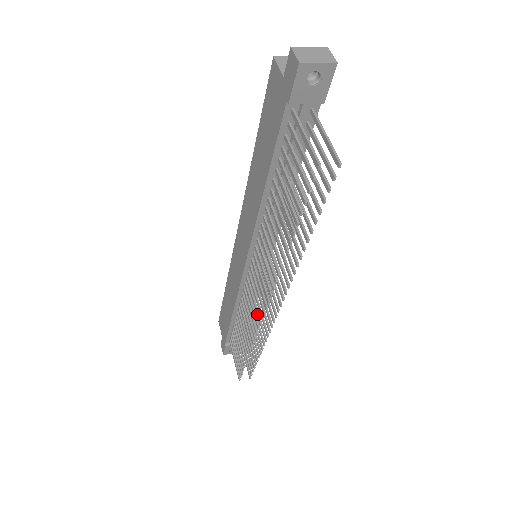
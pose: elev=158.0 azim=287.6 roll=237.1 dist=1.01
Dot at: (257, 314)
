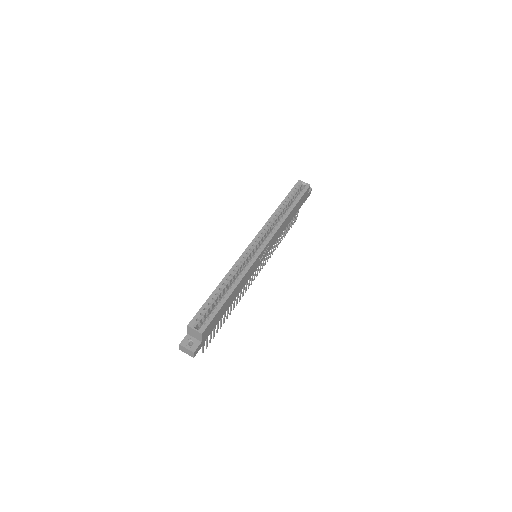
Dot at: occluded
